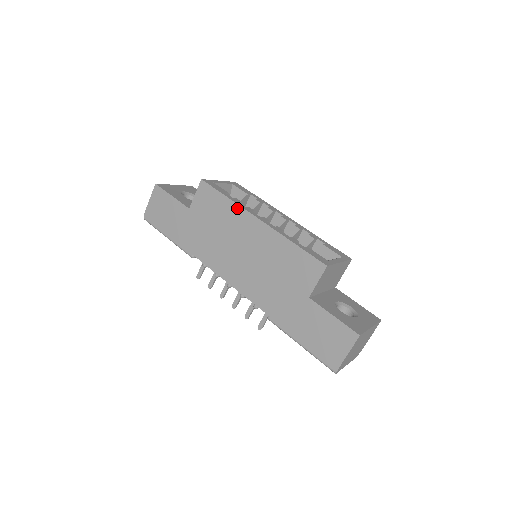
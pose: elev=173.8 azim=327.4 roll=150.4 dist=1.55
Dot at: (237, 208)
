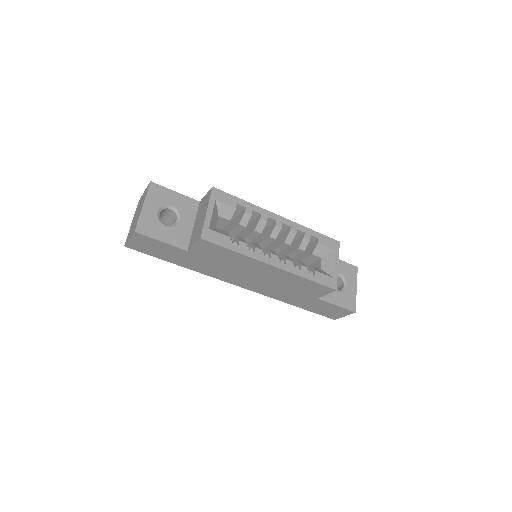
Dot at: (248, 258)
